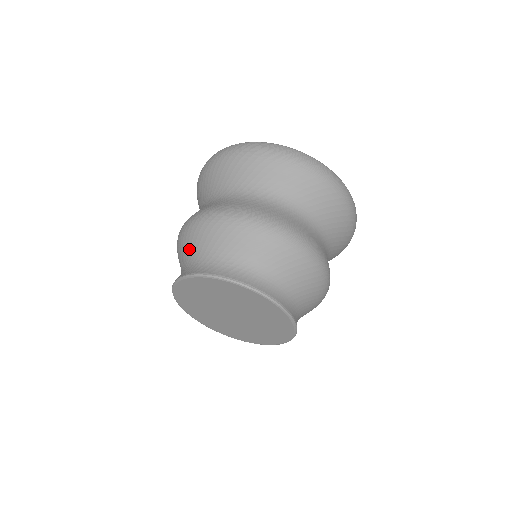
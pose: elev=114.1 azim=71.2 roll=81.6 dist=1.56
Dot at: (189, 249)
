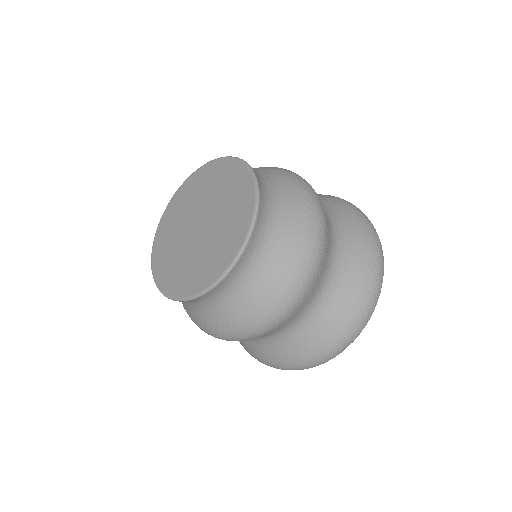
Dot at: occluded
